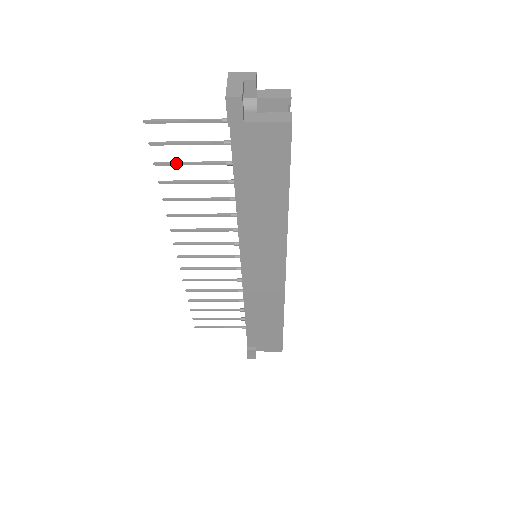
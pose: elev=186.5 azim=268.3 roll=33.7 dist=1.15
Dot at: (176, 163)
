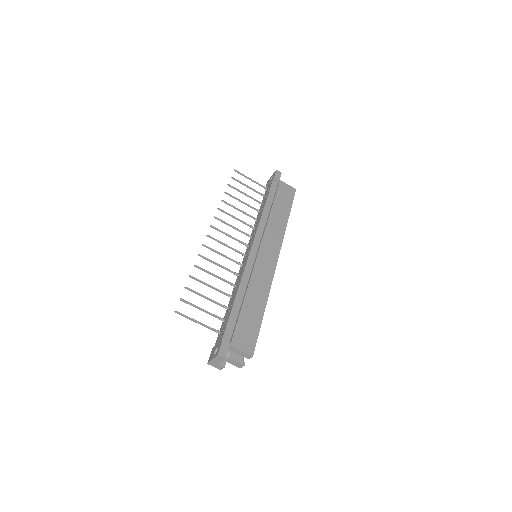
Dot at: (238, 189)
